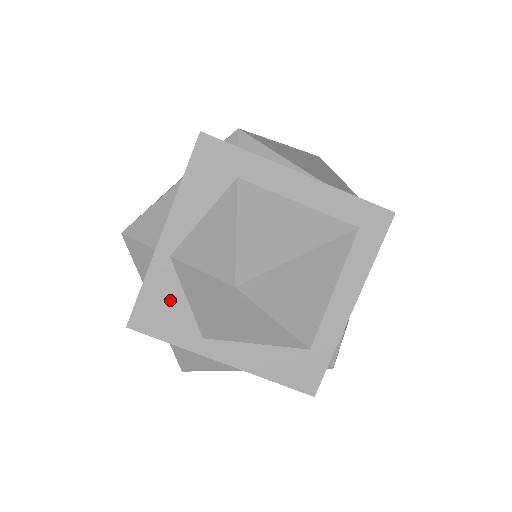
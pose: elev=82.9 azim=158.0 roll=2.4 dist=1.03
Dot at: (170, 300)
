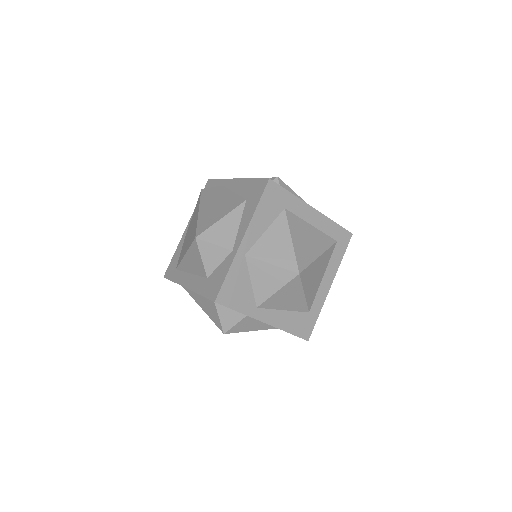
Dot at: (242, 283)
